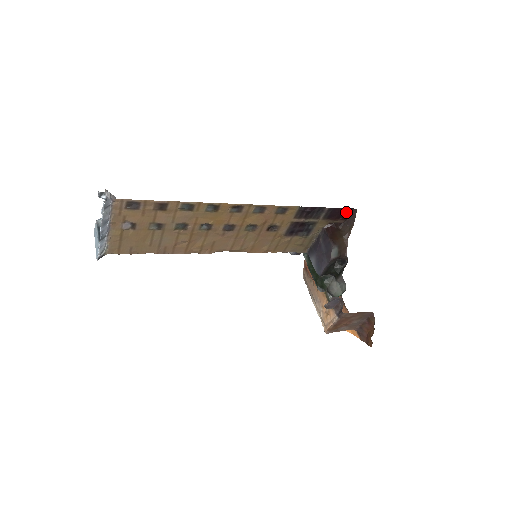
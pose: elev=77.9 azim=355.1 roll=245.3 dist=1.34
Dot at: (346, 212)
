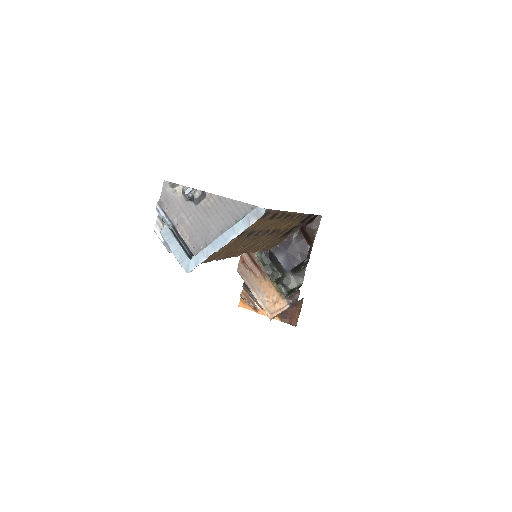
Dot at: occluded
